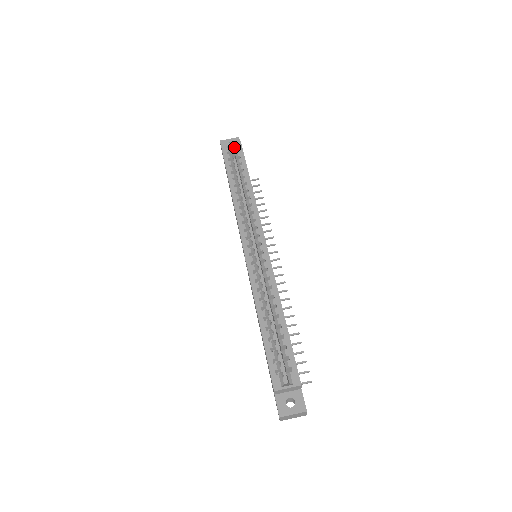
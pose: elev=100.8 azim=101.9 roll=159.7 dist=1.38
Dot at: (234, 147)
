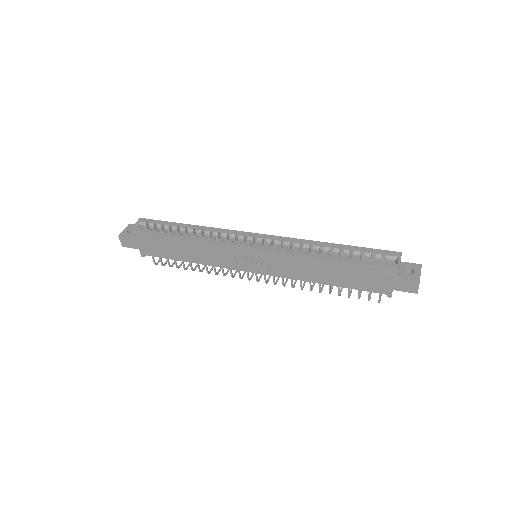
Dot at: (141, 224)
